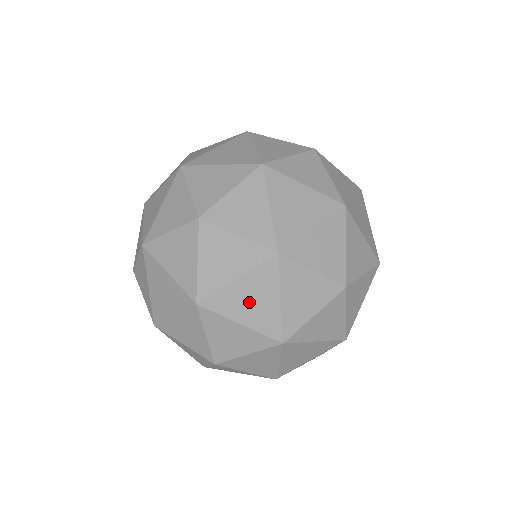
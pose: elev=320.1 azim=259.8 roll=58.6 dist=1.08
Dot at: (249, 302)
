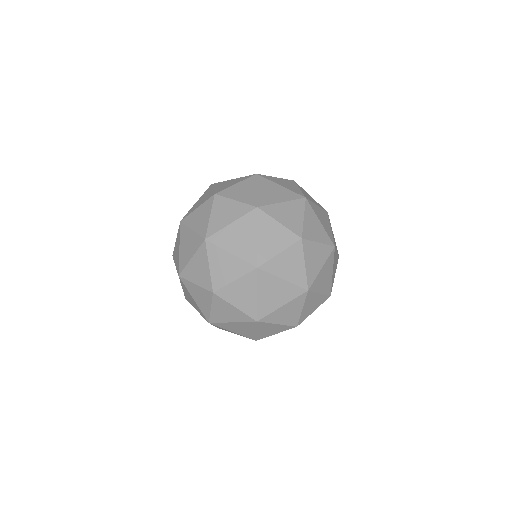
Dot at: occluded
